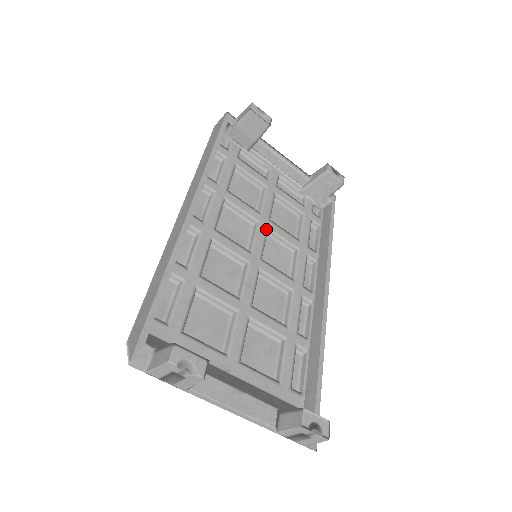
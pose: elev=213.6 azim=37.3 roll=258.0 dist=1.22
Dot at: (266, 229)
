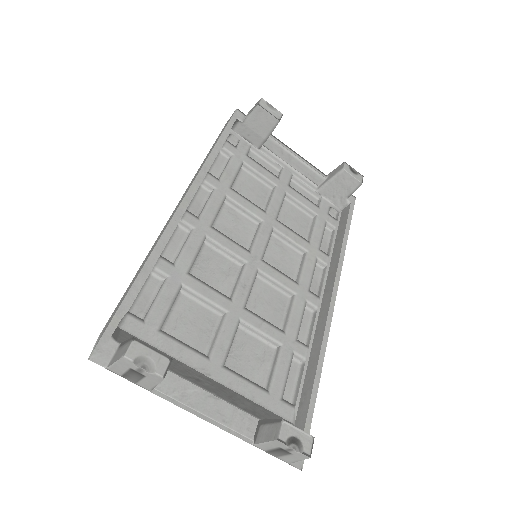
Dot at: (271, 229)
